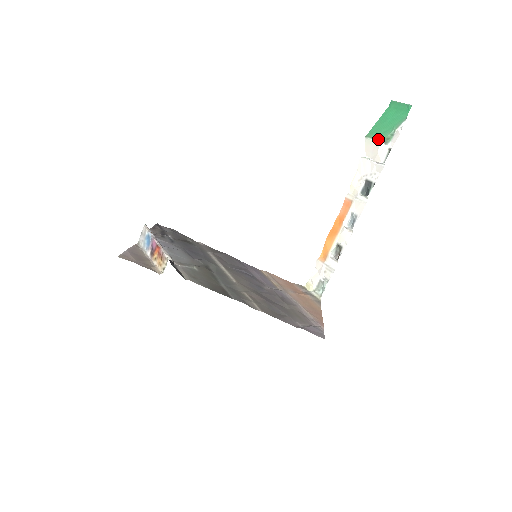
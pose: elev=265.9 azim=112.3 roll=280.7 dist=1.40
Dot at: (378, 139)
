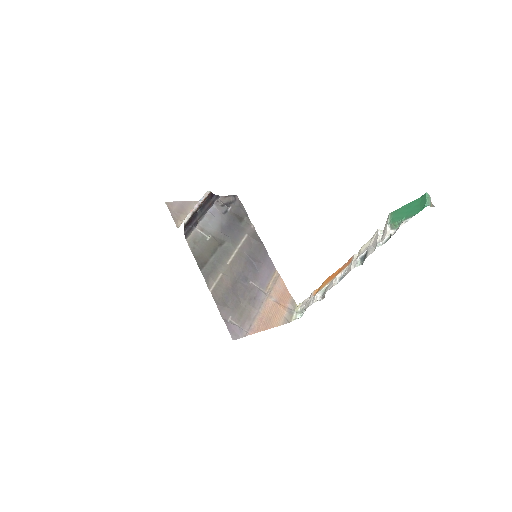
Dot at: (390, 221)
